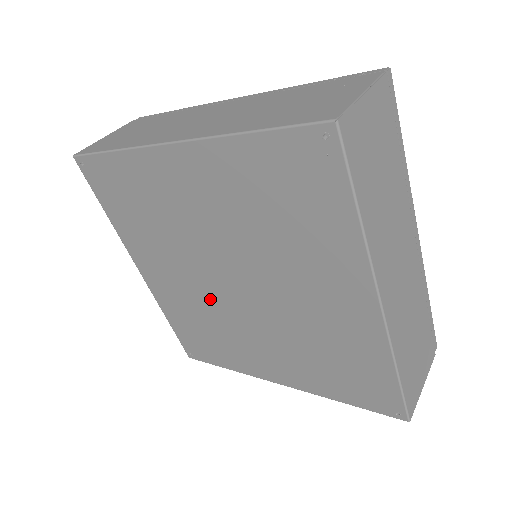
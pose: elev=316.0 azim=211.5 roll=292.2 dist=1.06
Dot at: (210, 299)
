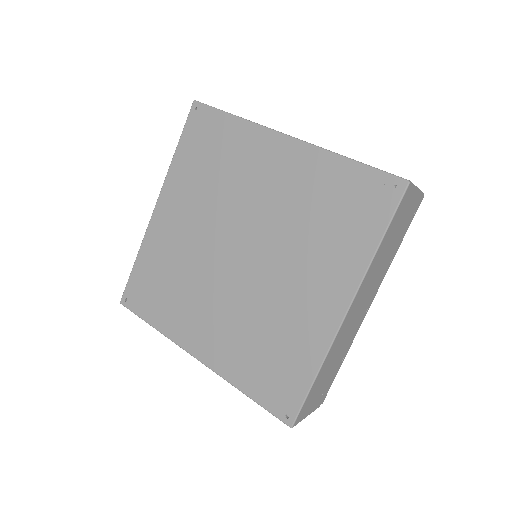
Dot at: (241, 297)
